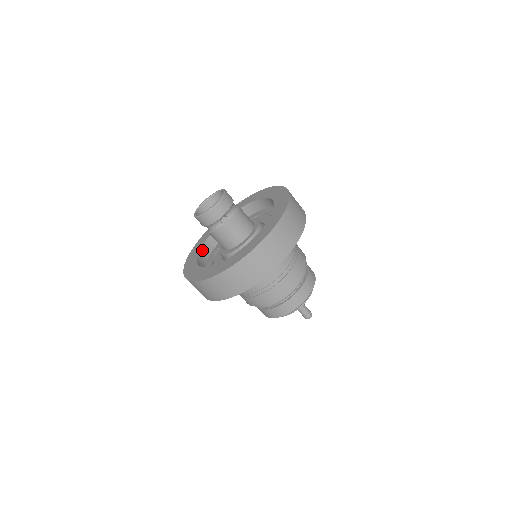
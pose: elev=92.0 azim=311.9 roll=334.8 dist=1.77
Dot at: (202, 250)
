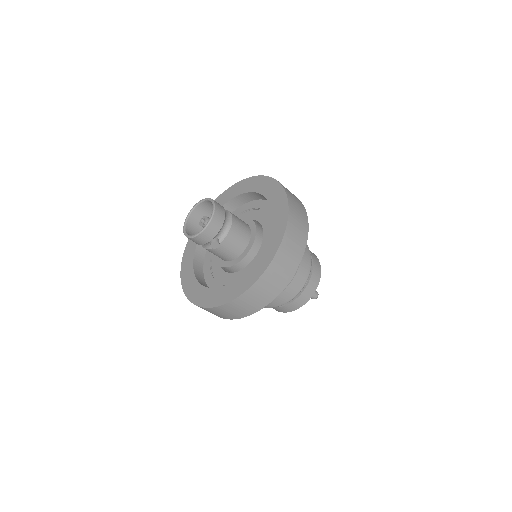
Dot at: occluded
